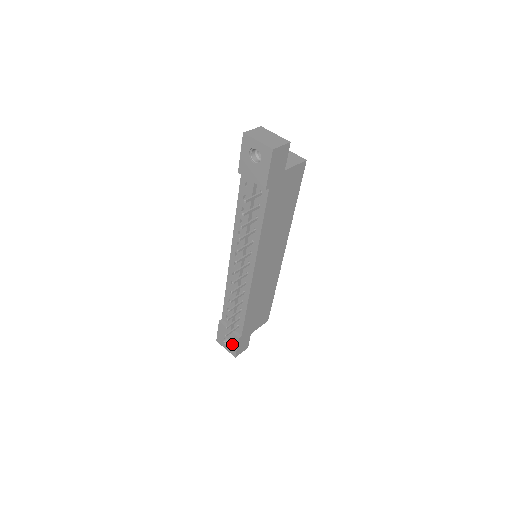
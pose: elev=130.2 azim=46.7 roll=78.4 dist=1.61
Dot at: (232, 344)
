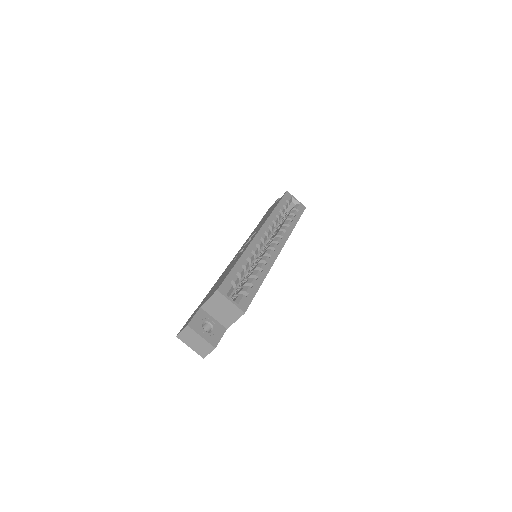
Dot at: occluded
